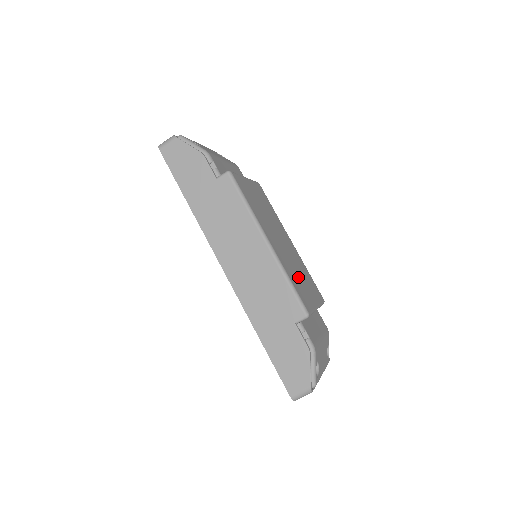
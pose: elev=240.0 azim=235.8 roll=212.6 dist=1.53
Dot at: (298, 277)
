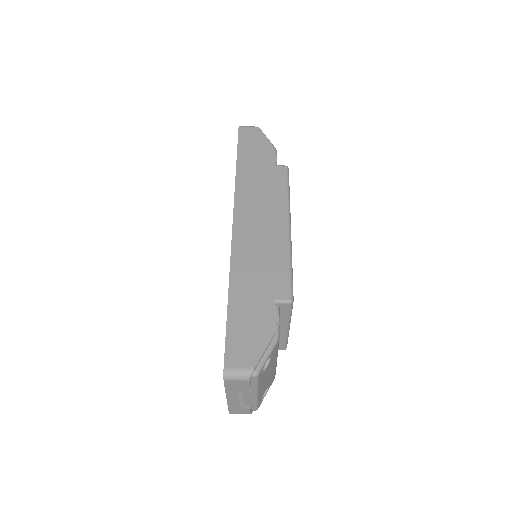
Dot at: occluded
